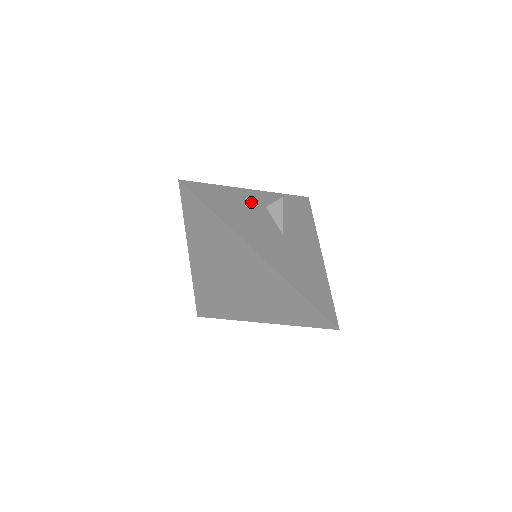
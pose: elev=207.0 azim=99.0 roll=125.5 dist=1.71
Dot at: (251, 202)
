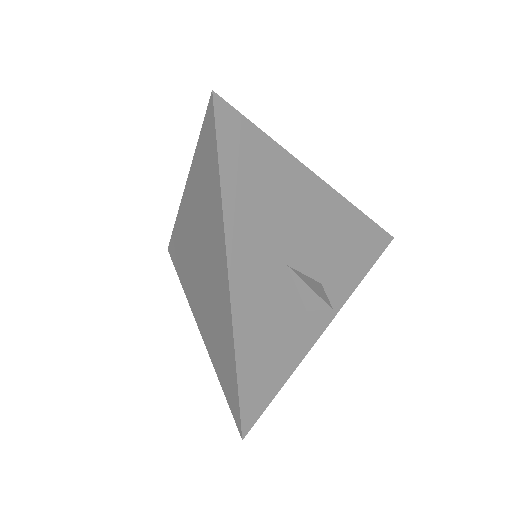
Dot at: occluded
